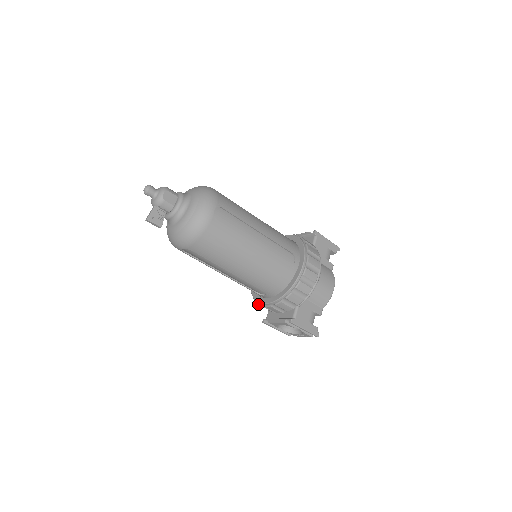
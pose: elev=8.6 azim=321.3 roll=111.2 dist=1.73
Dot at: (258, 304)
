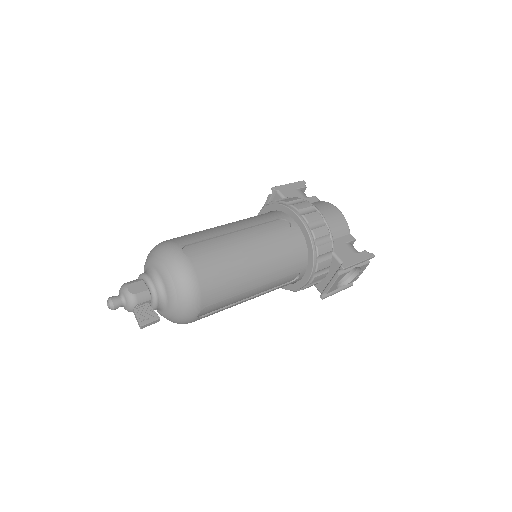
Dot at: occluded
